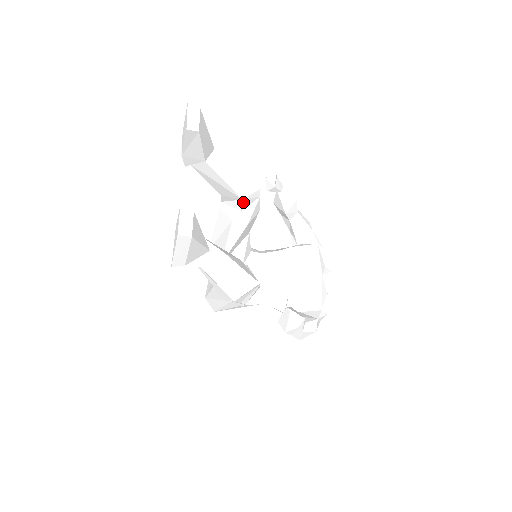
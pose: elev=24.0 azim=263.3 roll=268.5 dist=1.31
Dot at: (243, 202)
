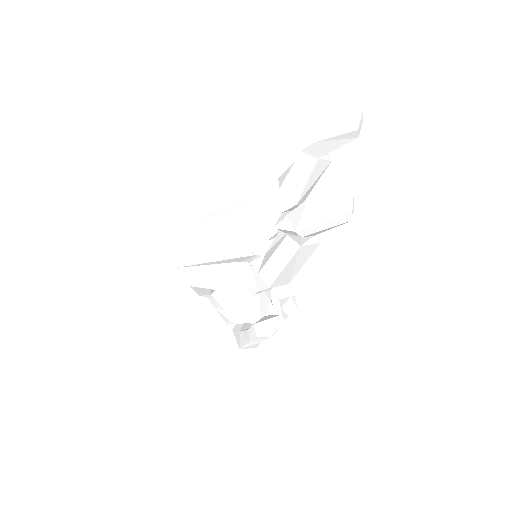
Dot at: (292, 207)
